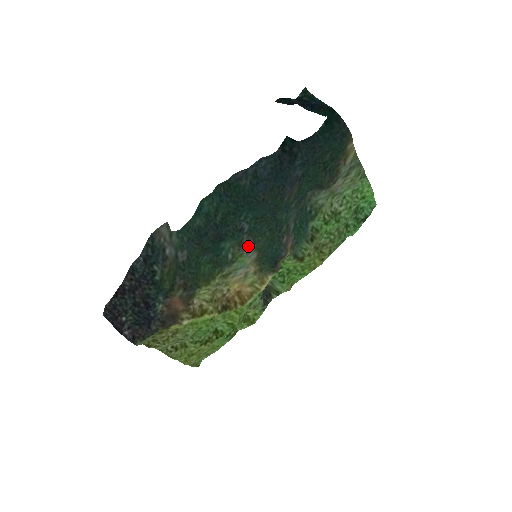
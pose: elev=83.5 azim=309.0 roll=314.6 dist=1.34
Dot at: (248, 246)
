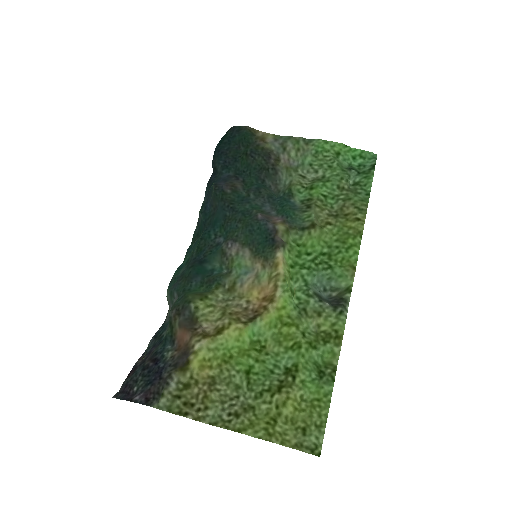
Dot at: (232, 249)
